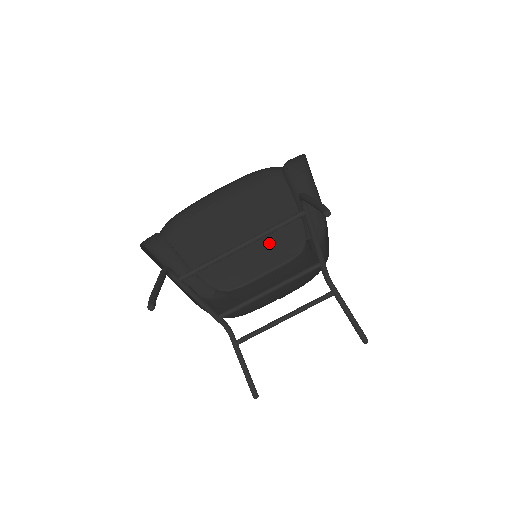
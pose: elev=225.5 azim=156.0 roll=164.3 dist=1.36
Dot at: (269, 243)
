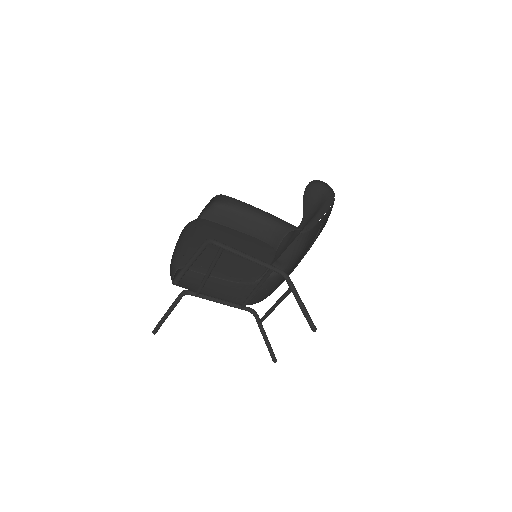
Dot at: (248, 252)
